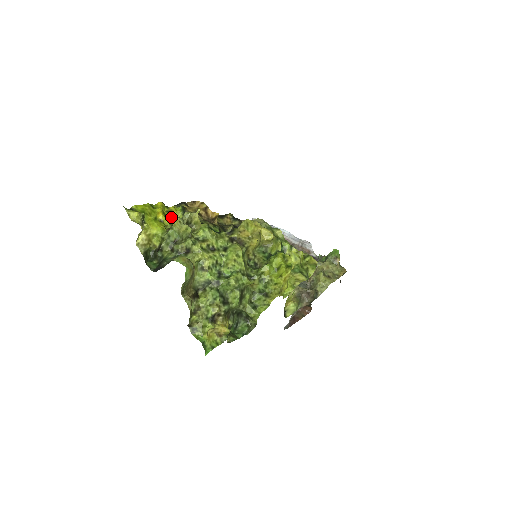
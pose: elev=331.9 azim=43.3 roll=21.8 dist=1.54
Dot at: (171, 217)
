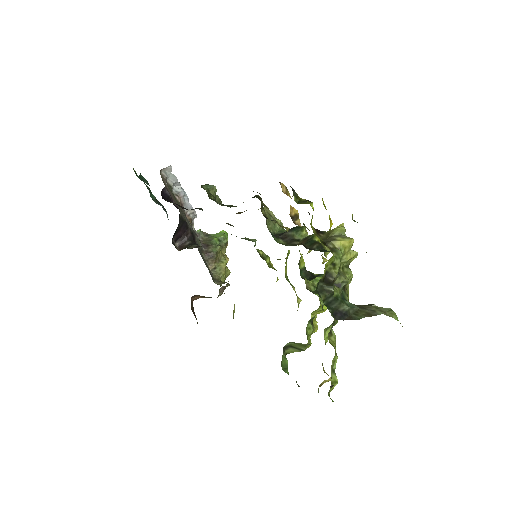
Dot at: occluded
